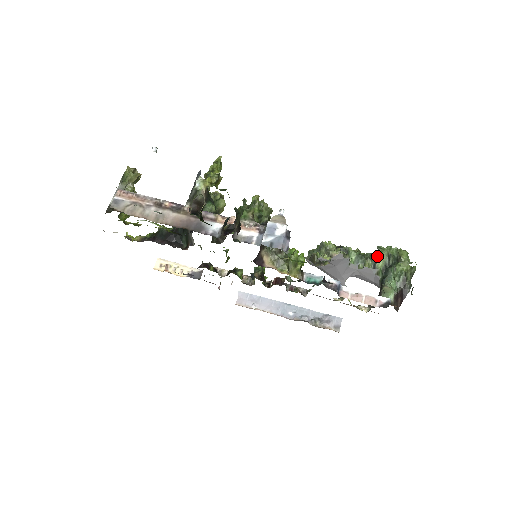
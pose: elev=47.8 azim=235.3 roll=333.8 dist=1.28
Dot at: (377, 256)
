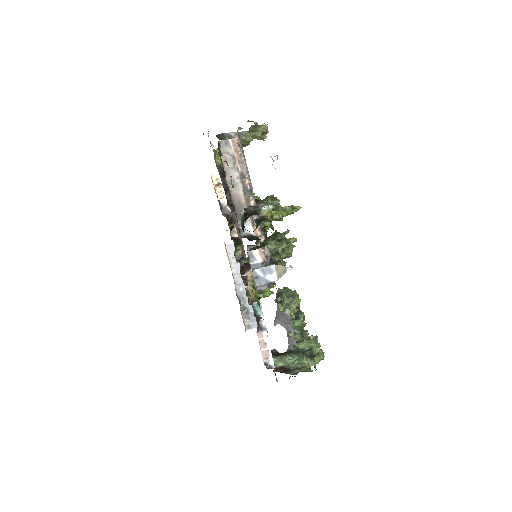
Dot at: (307, 340)
